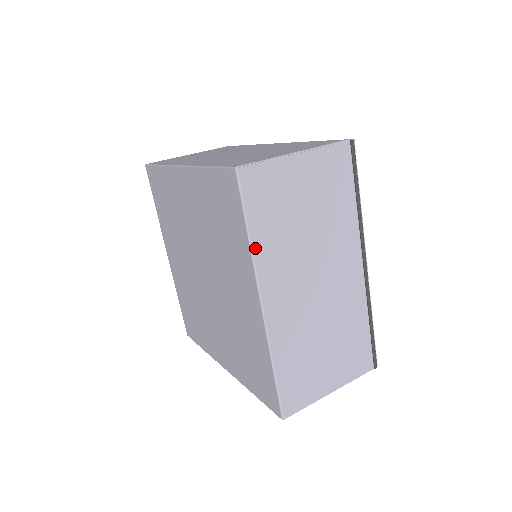
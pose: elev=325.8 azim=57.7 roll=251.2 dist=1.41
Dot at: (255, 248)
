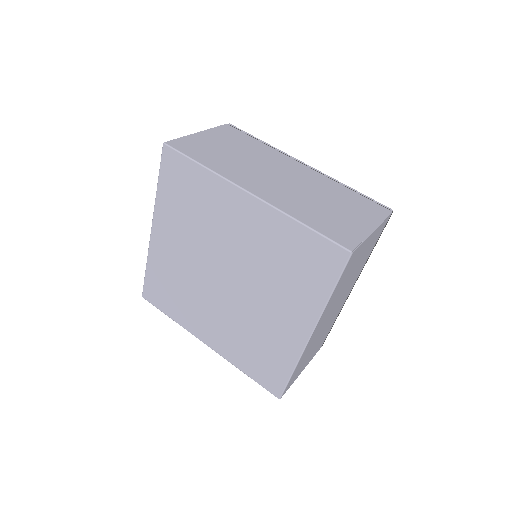
Dot at: (329, 302)
